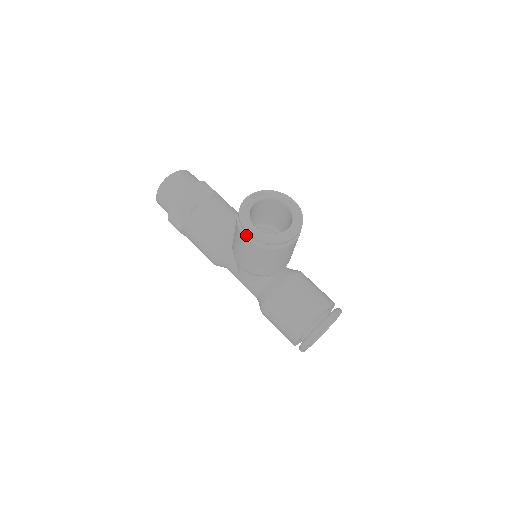
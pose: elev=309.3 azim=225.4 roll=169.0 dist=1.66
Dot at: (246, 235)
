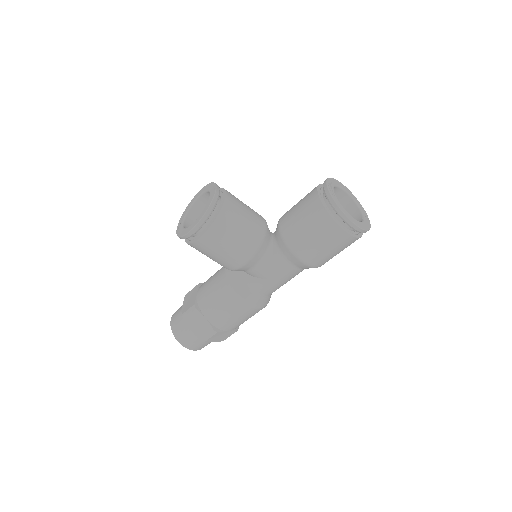
Dot at: (199, 236)
